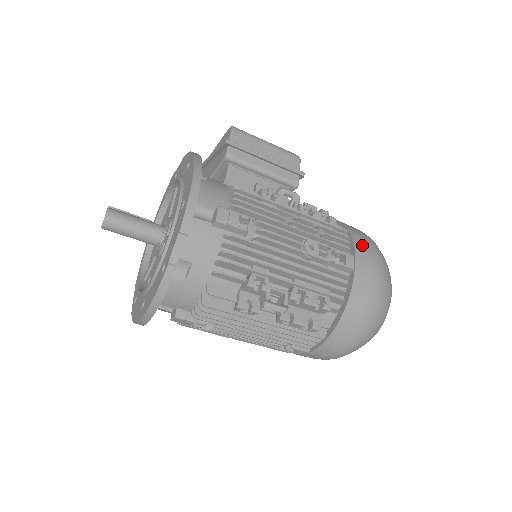
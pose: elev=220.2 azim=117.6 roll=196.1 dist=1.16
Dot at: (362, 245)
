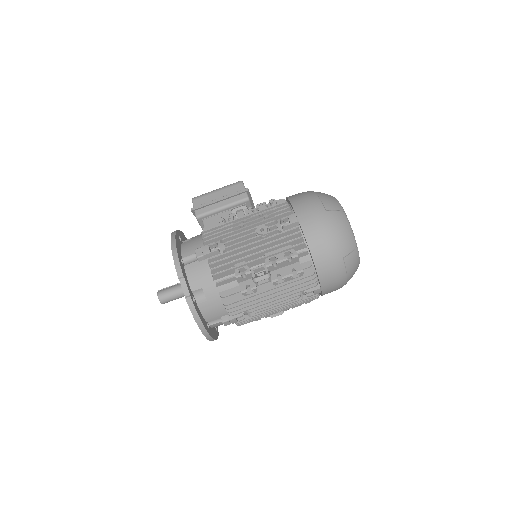
Dot at: (299, 202)
